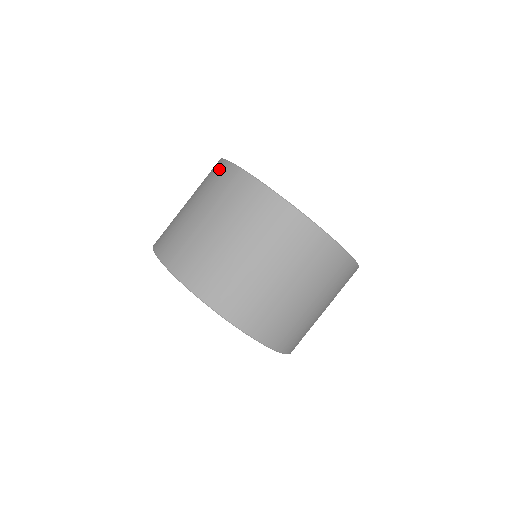
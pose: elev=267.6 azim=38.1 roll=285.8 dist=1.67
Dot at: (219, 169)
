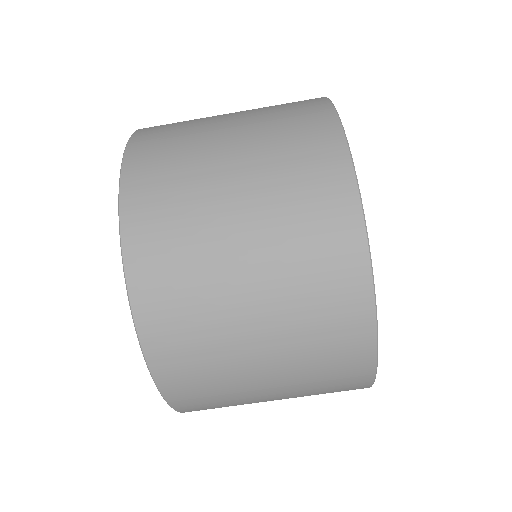
Dot at: (326, 151)
